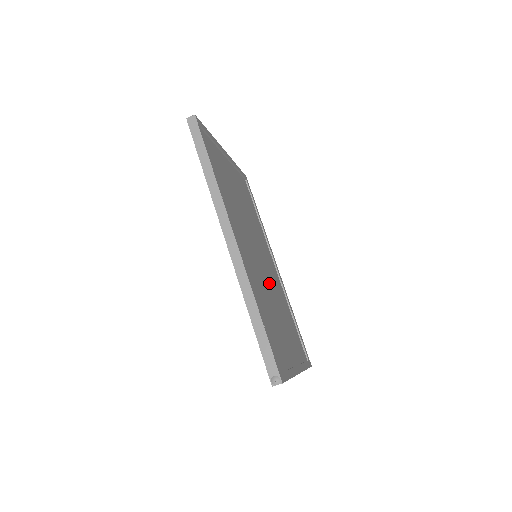
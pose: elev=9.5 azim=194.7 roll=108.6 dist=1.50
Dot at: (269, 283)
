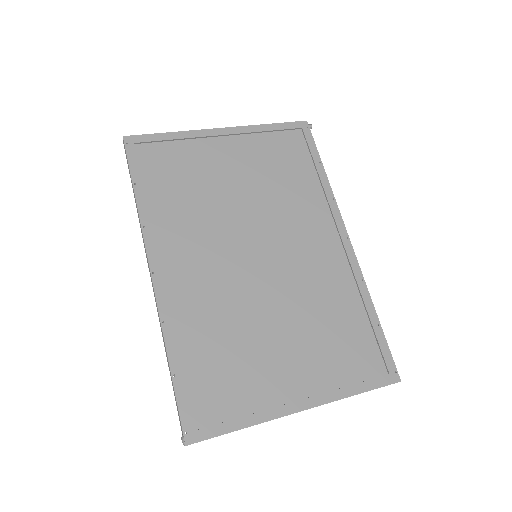
Dot at: (275, 288)
